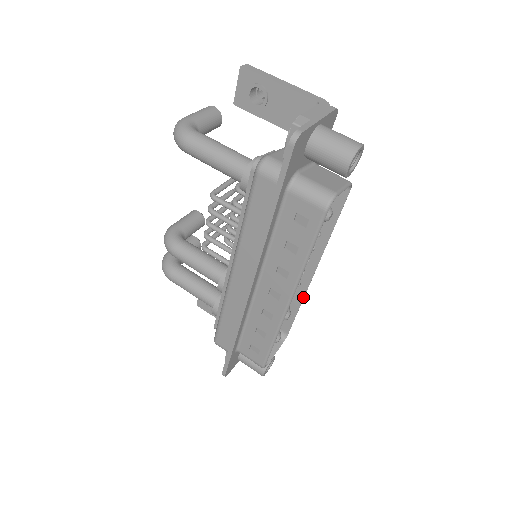
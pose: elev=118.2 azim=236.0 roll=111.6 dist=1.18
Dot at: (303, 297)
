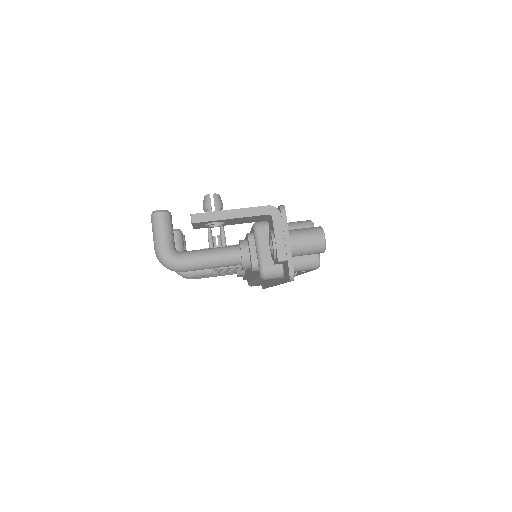
Dot at: occluded
